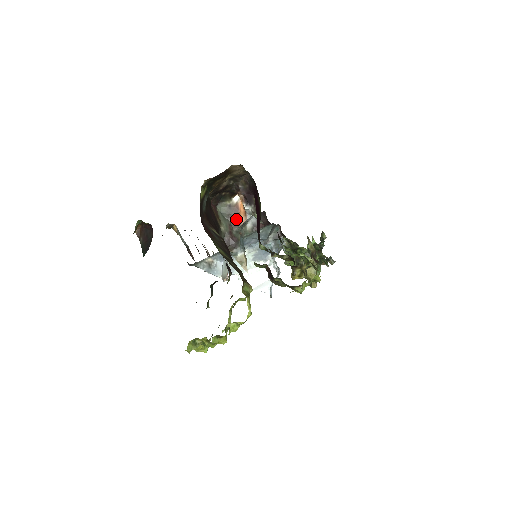
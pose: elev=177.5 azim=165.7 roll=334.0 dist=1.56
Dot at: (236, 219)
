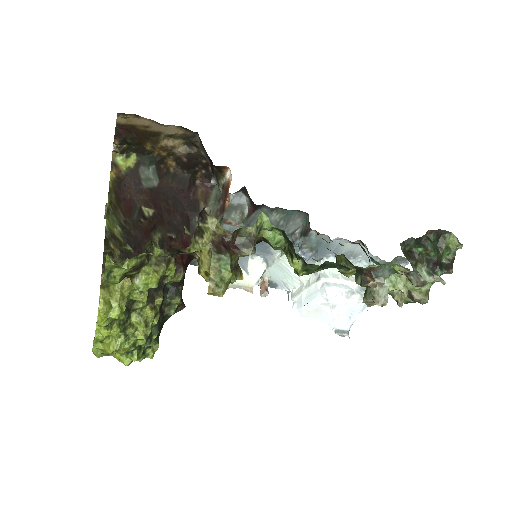
Dot at: (224, 202)
